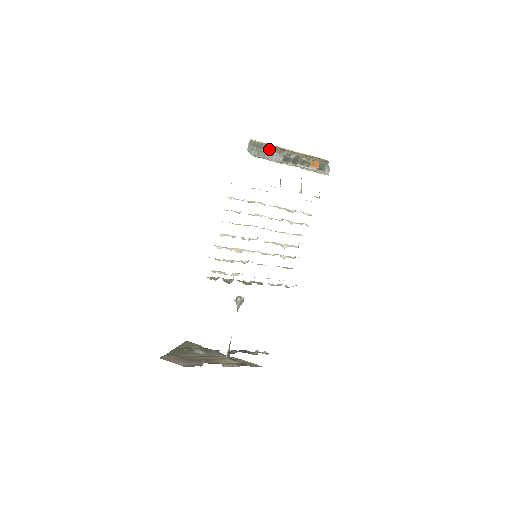
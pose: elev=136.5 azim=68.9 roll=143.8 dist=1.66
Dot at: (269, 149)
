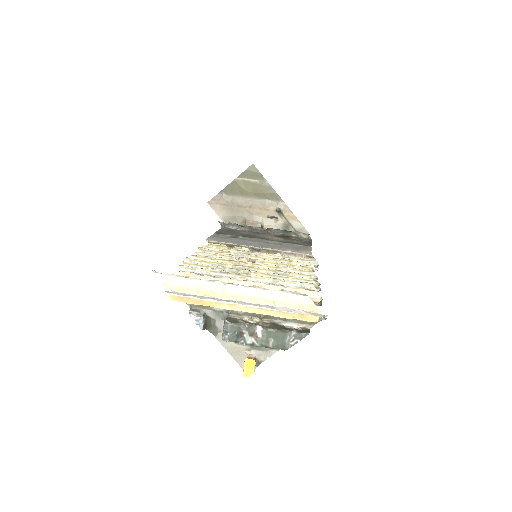
Dot at: (207, 303)
